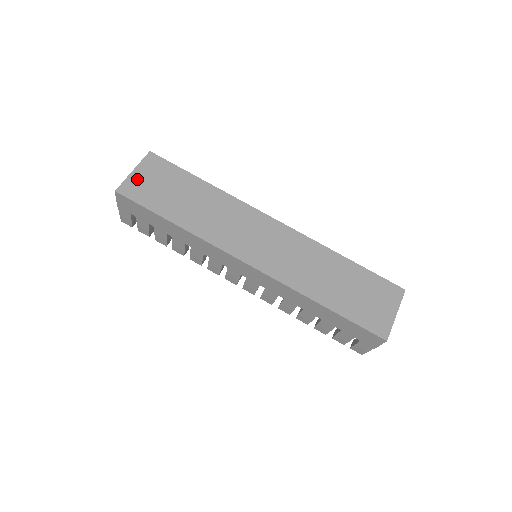
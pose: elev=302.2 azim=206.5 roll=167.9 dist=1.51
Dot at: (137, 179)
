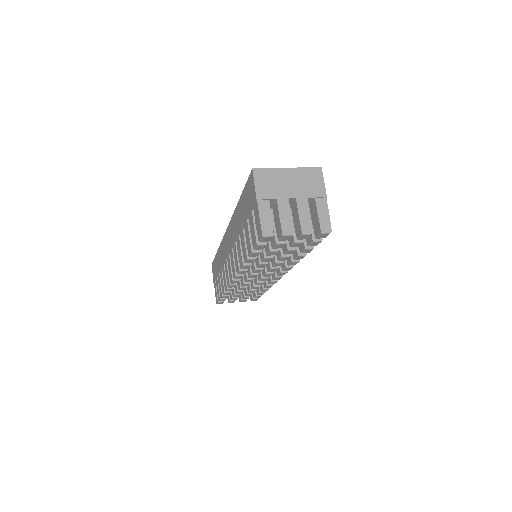
Dot at: occluded
